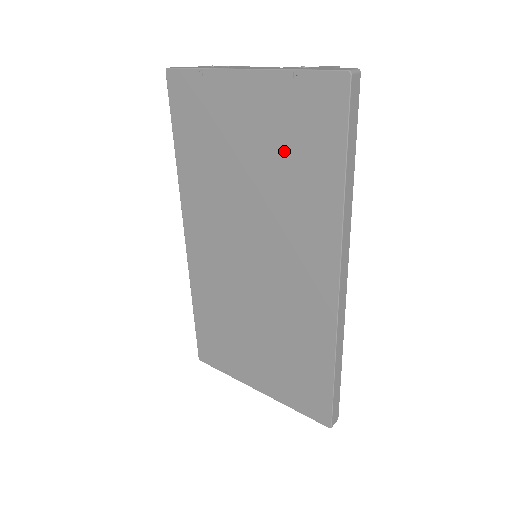
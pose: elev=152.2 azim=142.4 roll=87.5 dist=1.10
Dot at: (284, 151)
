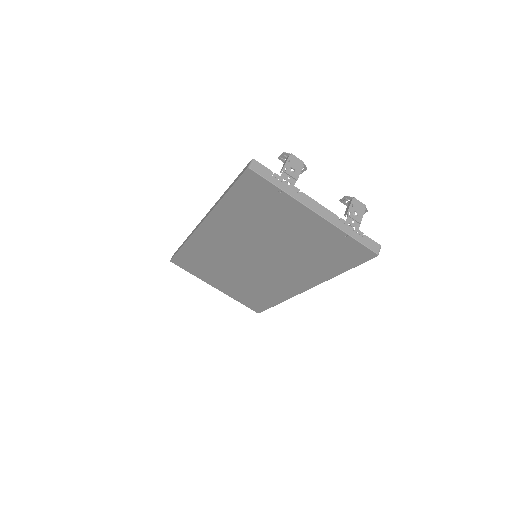
Dot at: (314, 248)
